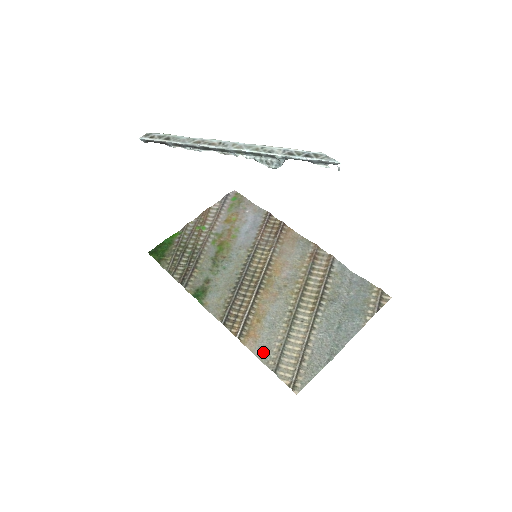
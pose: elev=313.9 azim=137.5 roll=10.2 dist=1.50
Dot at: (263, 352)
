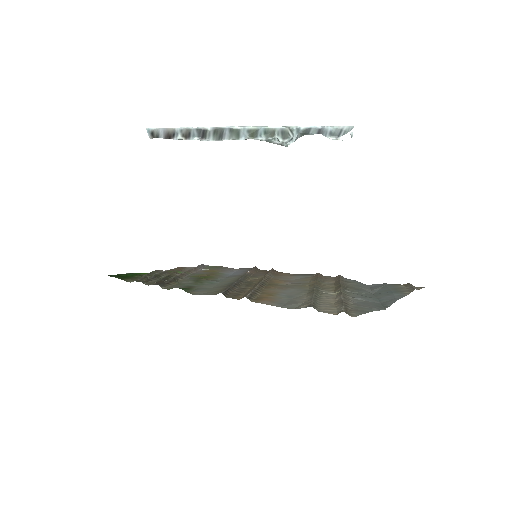
Dot at: (287, 304)
